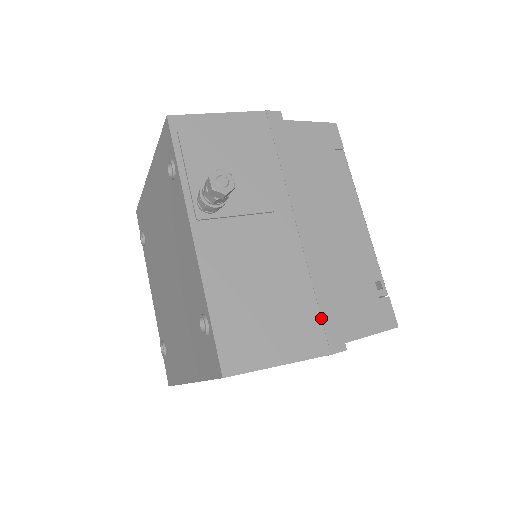
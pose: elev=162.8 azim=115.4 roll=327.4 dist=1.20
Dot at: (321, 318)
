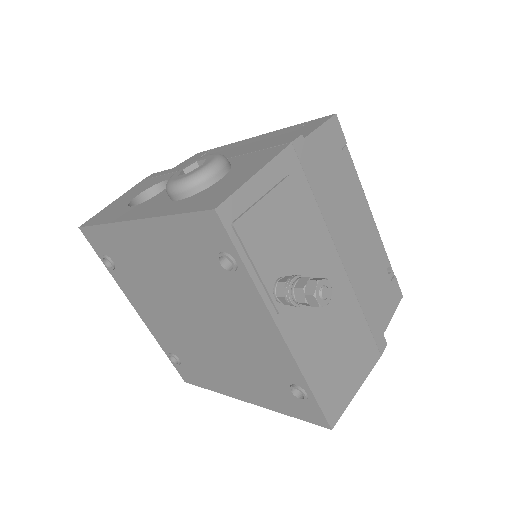
Dot at: (371, 333)
